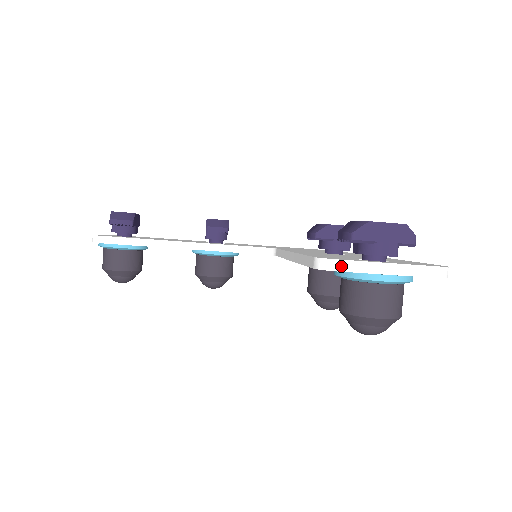
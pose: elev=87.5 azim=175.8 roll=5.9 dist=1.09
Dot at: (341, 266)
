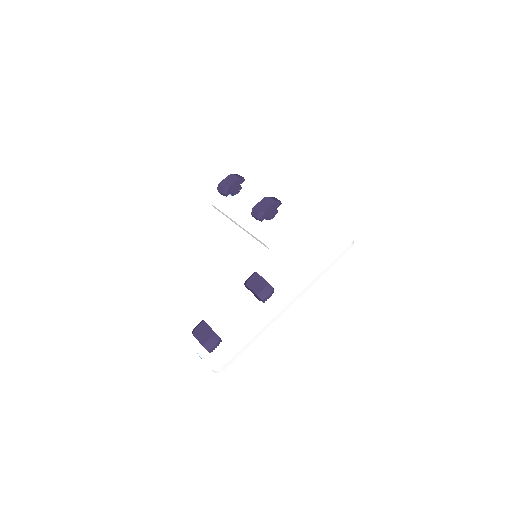
Dot at: (188, 341)
